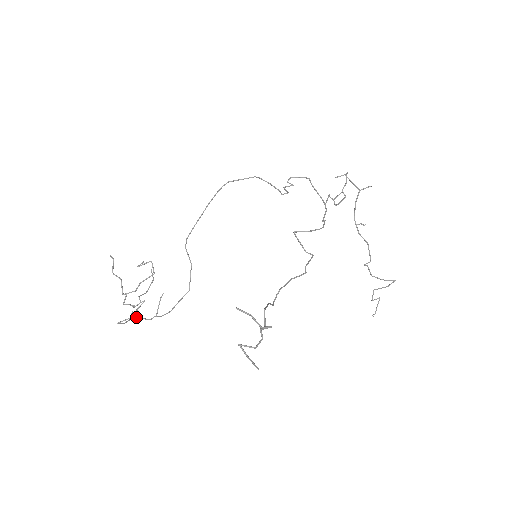
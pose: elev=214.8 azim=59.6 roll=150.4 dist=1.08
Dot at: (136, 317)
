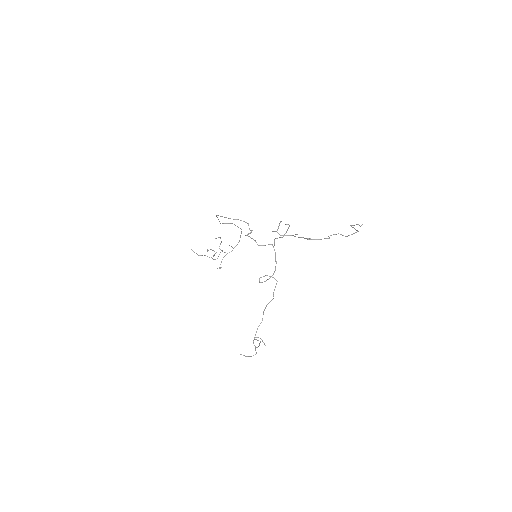
Dot at: occluded
